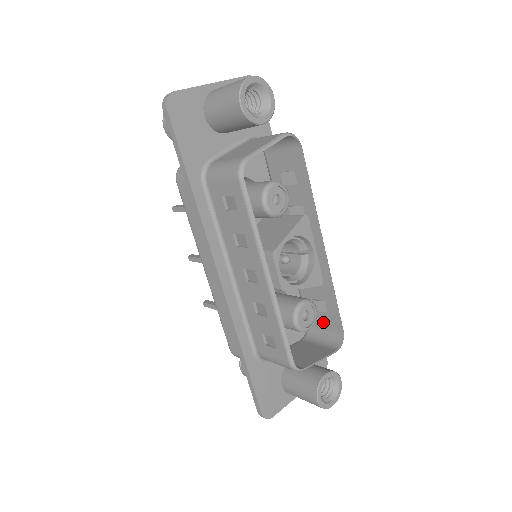
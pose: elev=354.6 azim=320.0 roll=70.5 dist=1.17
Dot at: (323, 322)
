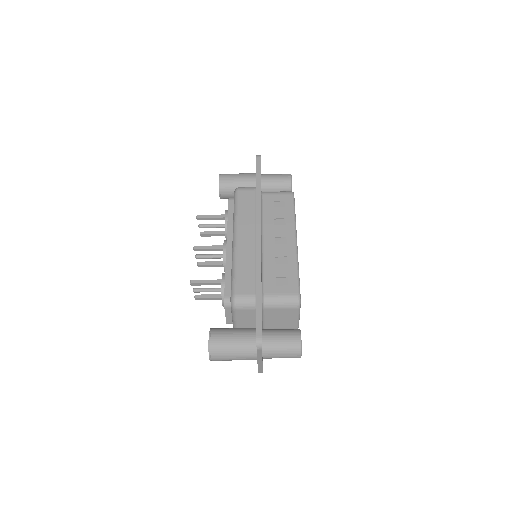
Dot at: occluded
